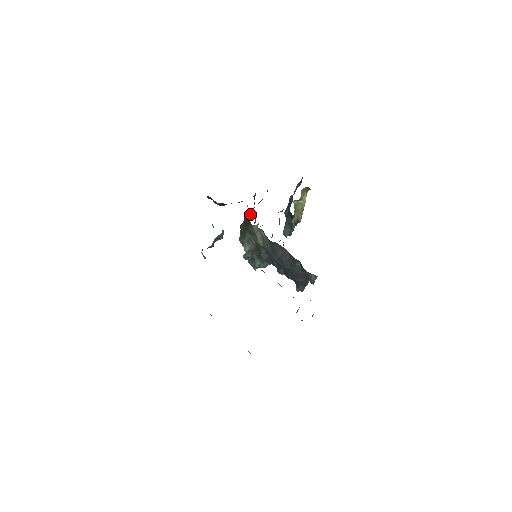
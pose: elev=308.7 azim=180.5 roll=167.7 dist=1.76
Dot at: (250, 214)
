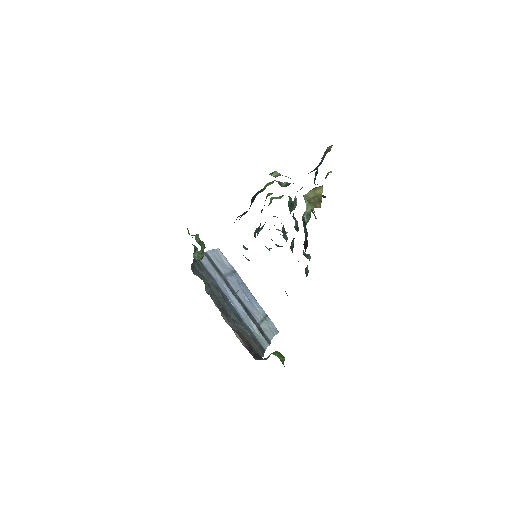
Dot at: occluded
